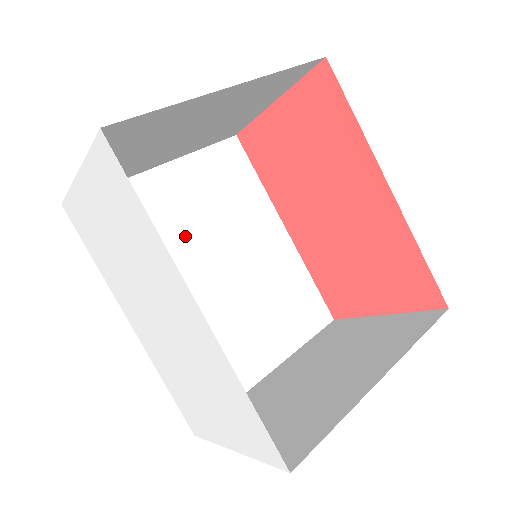
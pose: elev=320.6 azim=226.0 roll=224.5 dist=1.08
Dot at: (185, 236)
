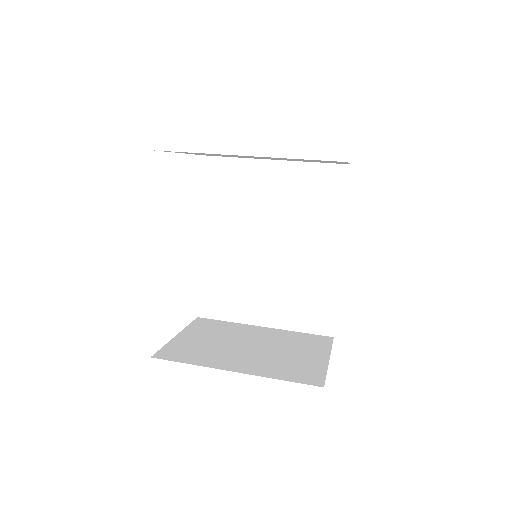
Dot at: (262, 213)
